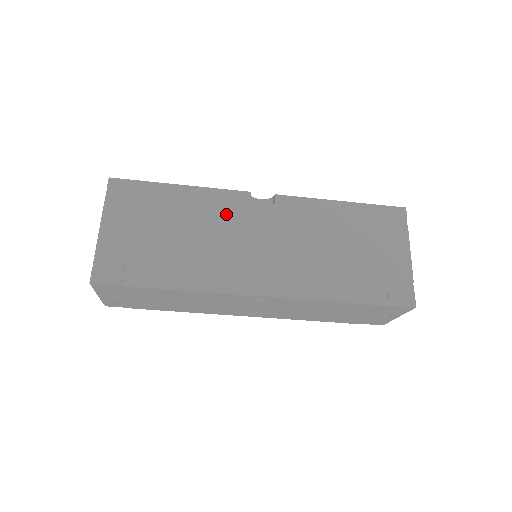
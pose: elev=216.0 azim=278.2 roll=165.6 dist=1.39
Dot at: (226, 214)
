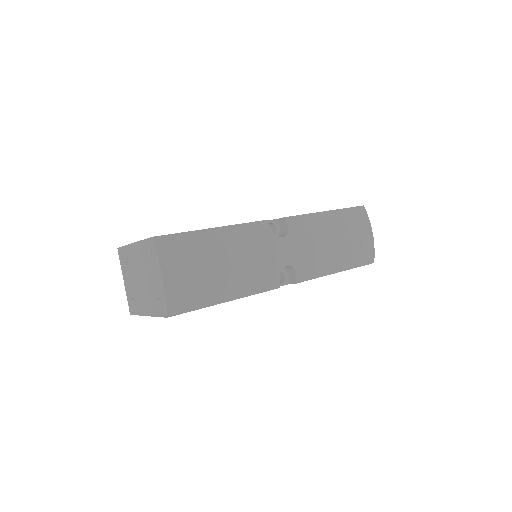
Dot at: occluded
